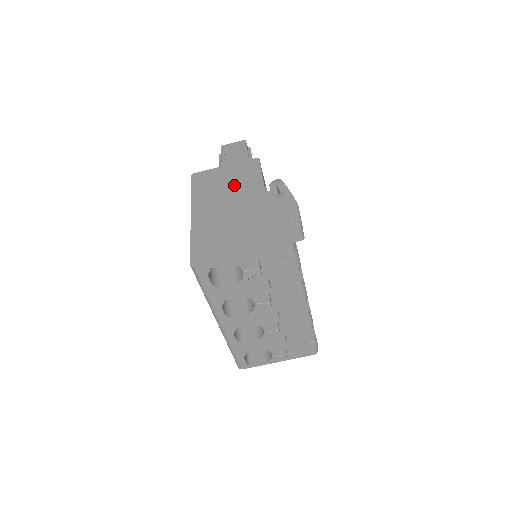
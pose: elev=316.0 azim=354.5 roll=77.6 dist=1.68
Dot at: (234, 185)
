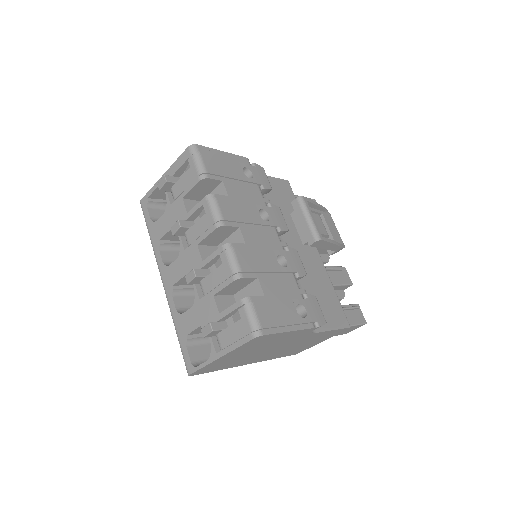
Dot at: occluded
